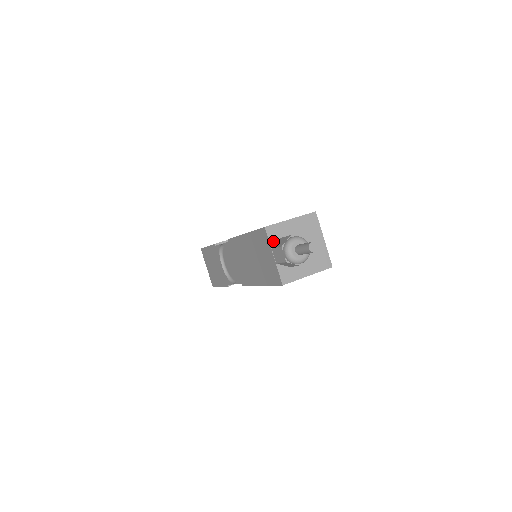
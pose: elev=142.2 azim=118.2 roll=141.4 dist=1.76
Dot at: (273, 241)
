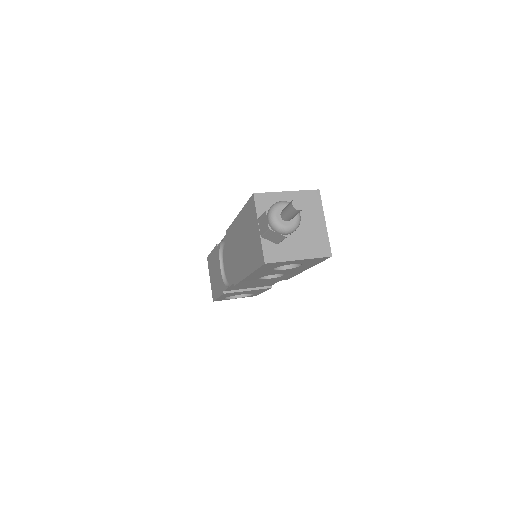
Dot at: (261, 211)
